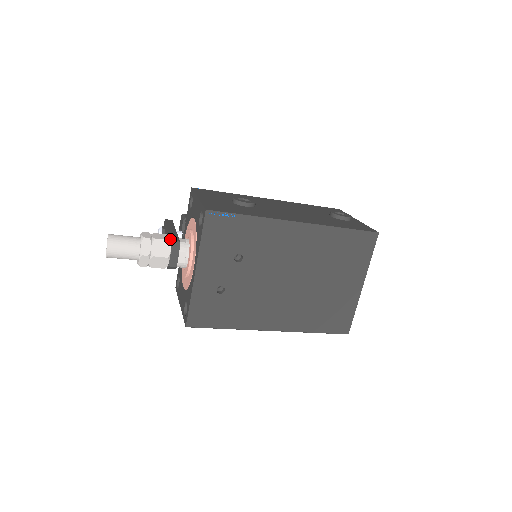
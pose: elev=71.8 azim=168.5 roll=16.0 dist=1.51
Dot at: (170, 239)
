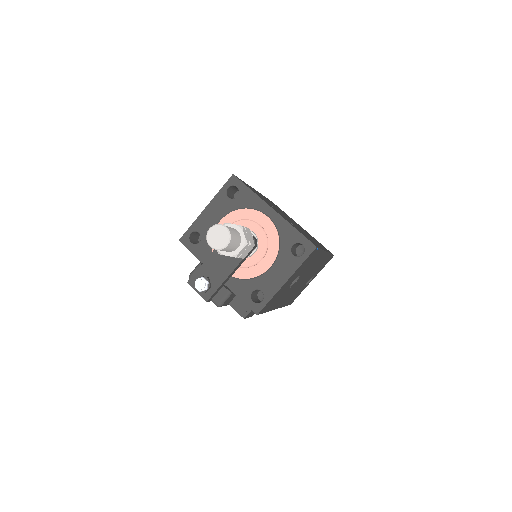
Dot at: occluded
